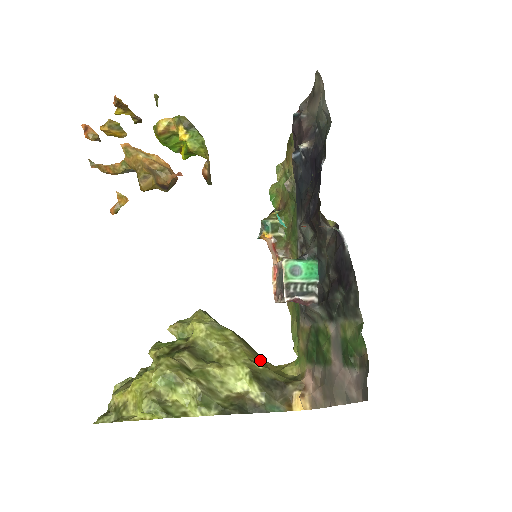
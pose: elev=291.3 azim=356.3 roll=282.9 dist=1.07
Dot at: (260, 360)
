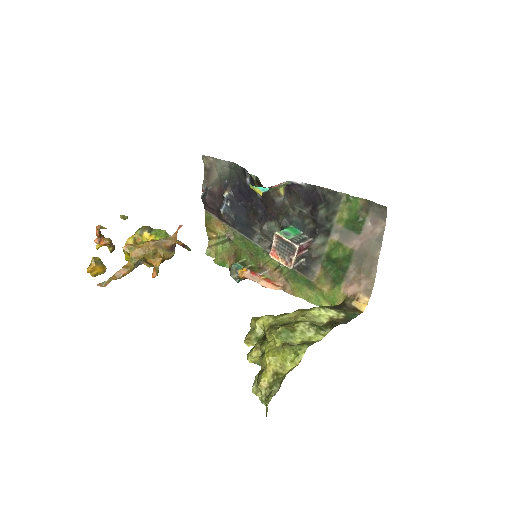
Dot at: occluded
